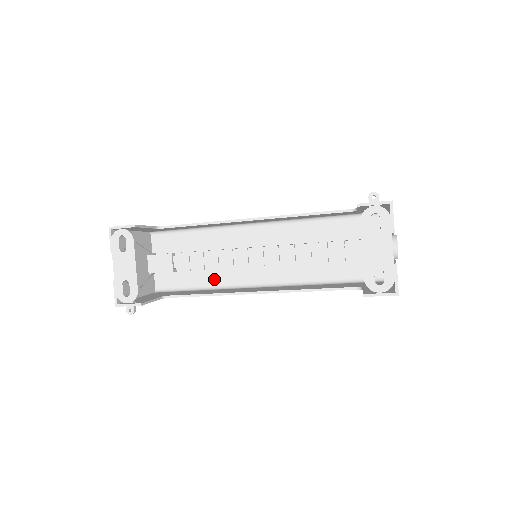
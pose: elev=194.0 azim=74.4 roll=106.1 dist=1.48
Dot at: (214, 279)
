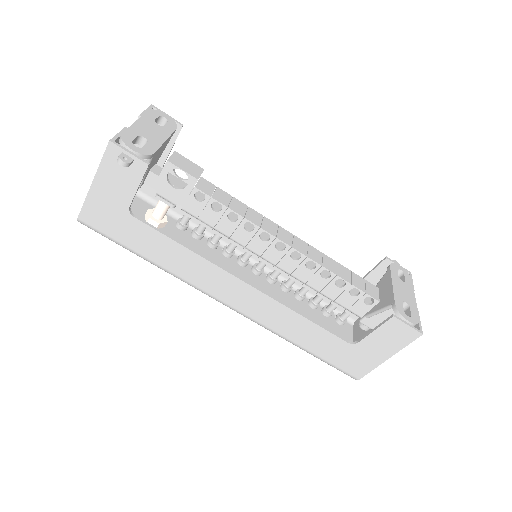
Dot at: occluded
